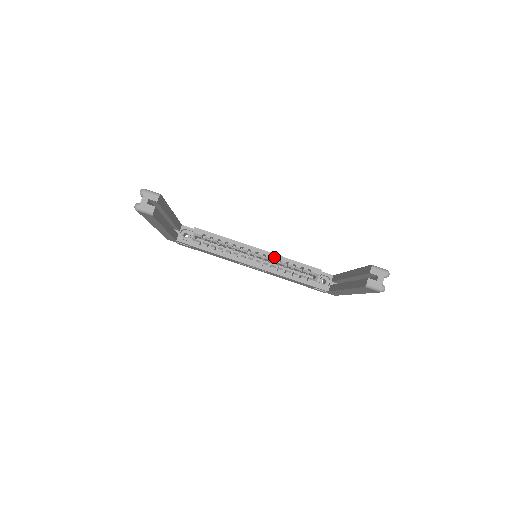
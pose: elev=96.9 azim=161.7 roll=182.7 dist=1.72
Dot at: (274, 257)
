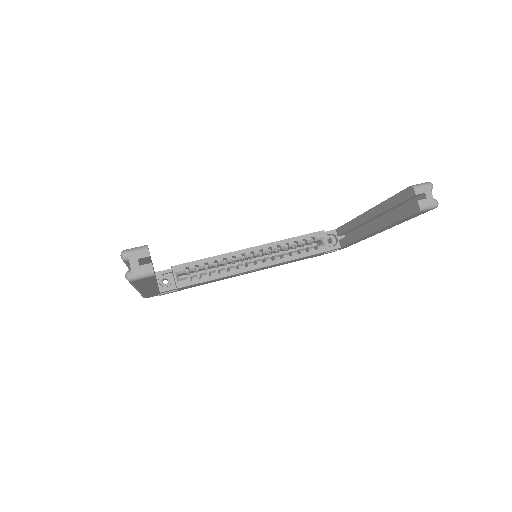
Dot at: (271, 246)
